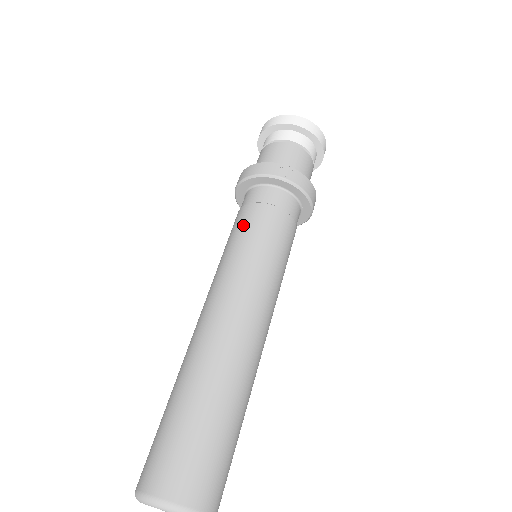
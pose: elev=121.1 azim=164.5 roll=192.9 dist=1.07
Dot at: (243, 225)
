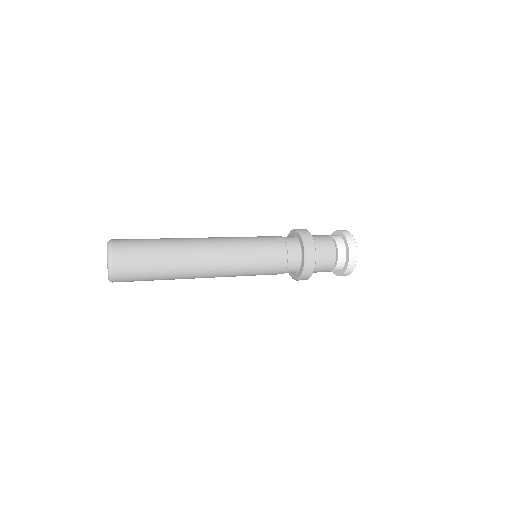
Dot at: occluded
